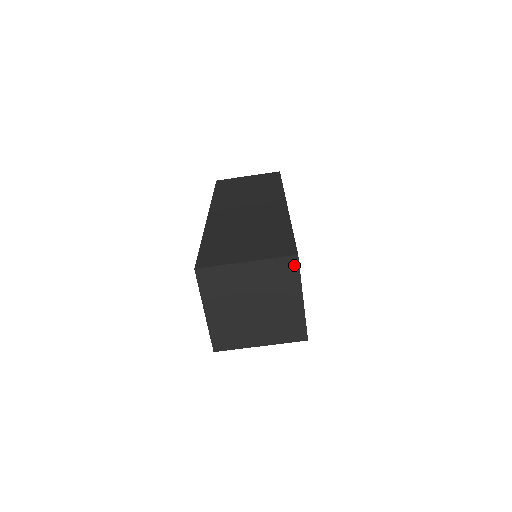
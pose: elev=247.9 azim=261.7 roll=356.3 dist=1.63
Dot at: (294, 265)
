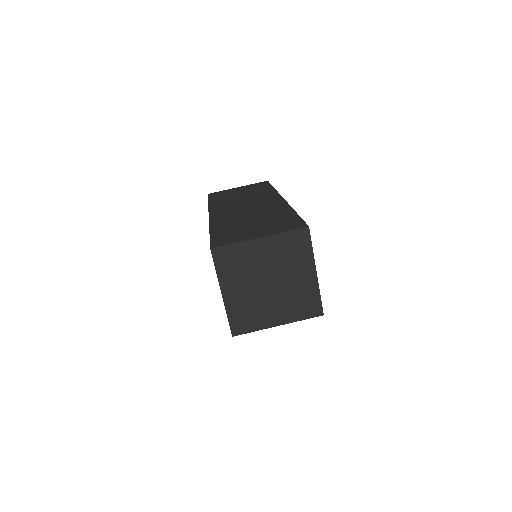
Dot at: (306, 237)
